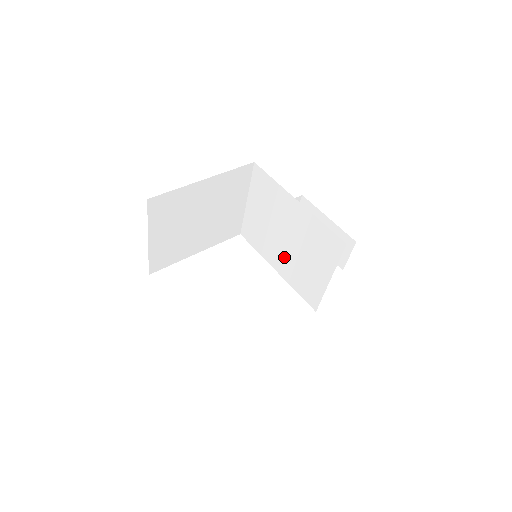
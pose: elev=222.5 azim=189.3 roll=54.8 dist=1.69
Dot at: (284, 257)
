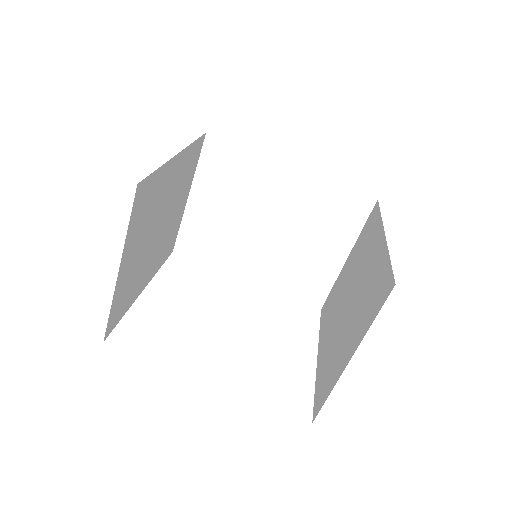
Dot at: (264, 255)
